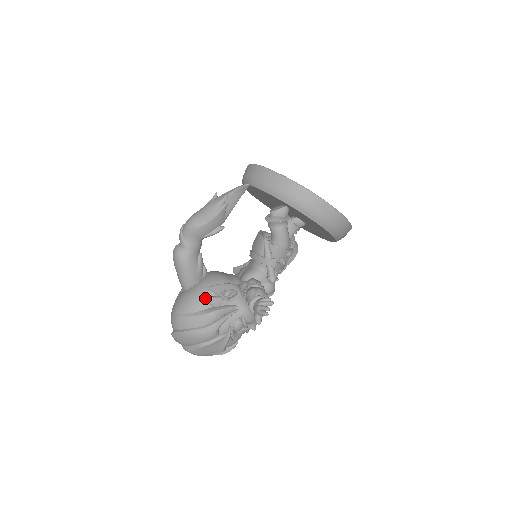
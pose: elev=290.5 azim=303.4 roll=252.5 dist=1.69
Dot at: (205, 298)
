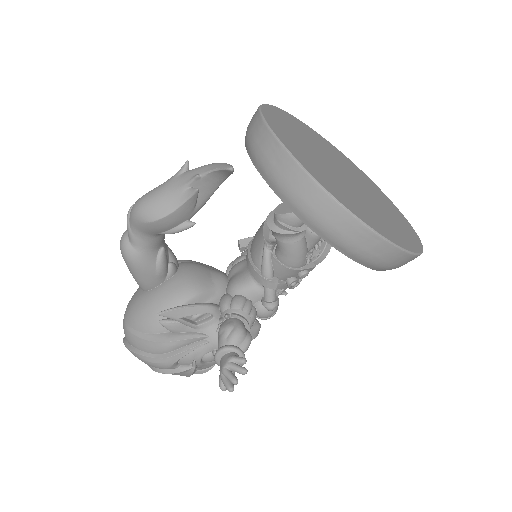
Dot at: (158, 321)
